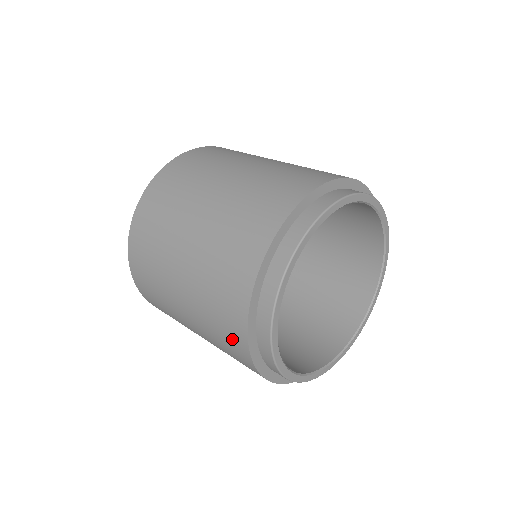
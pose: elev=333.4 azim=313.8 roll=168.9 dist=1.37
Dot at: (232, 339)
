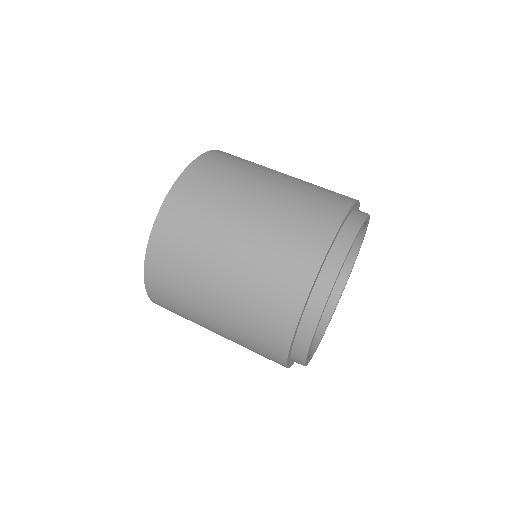
Dot at: occluded
